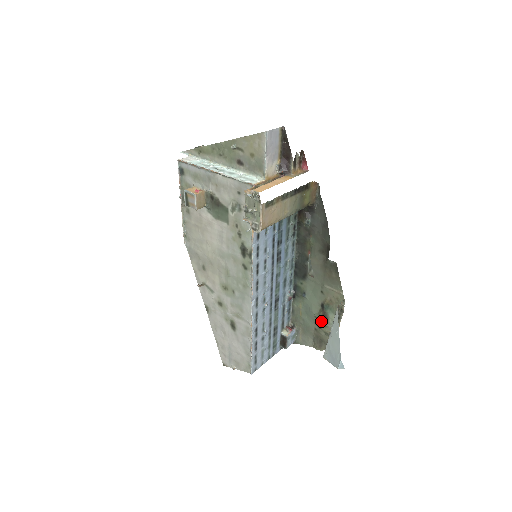
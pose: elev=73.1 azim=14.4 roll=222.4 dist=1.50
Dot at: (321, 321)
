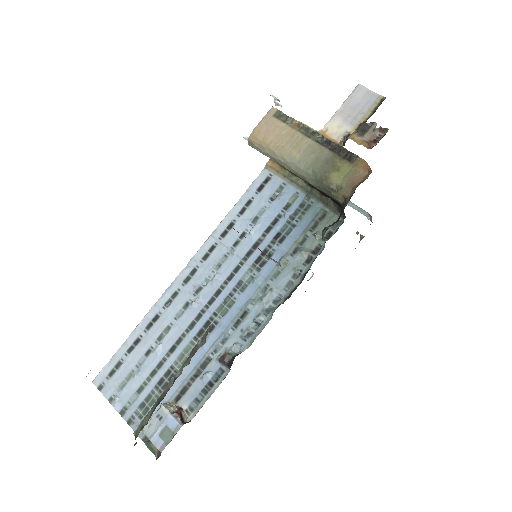
Dot at: occluded
